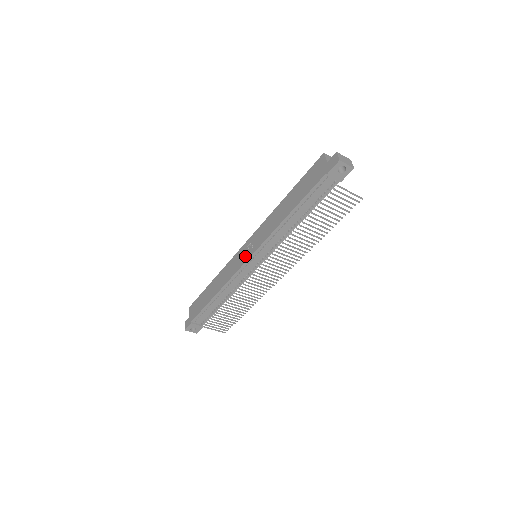
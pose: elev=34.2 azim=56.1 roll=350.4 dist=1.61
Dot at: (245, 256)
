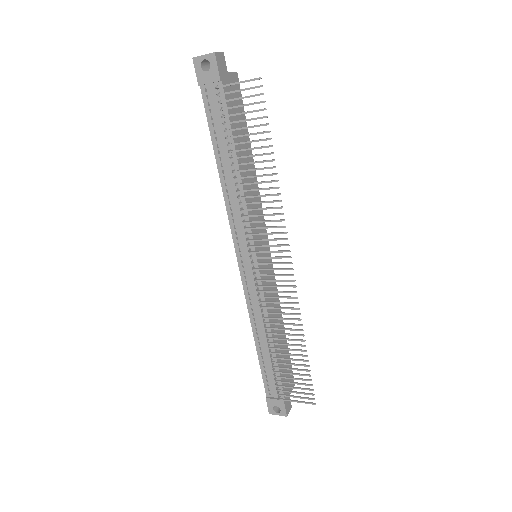
Dot at: occluded
